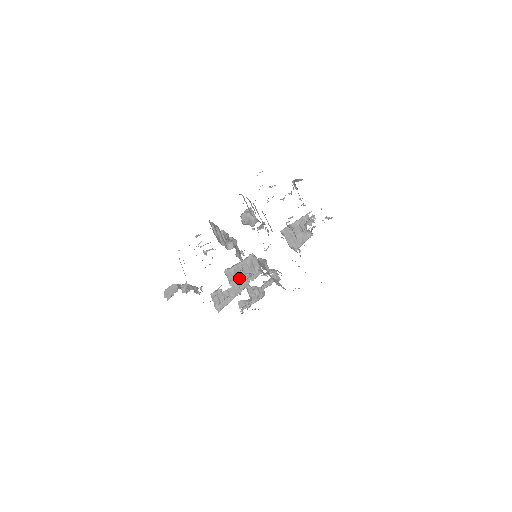
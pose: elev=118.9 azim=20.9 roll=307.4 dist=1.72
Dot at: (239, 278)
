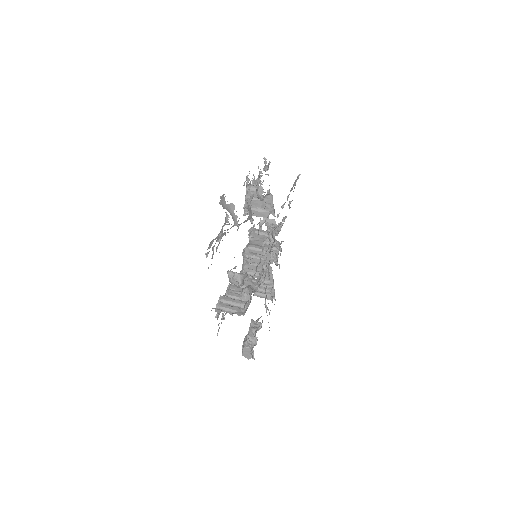
Dot at: (259, 270)
